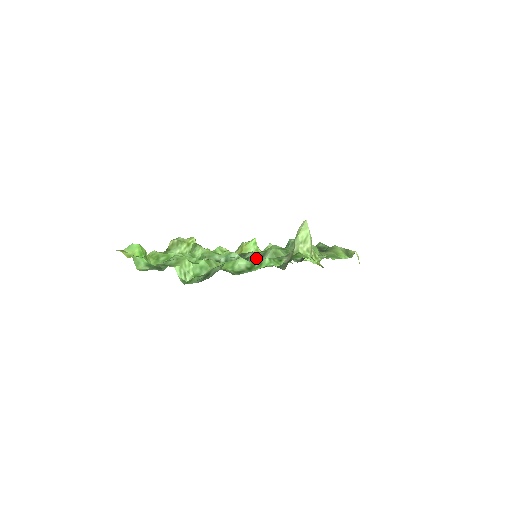
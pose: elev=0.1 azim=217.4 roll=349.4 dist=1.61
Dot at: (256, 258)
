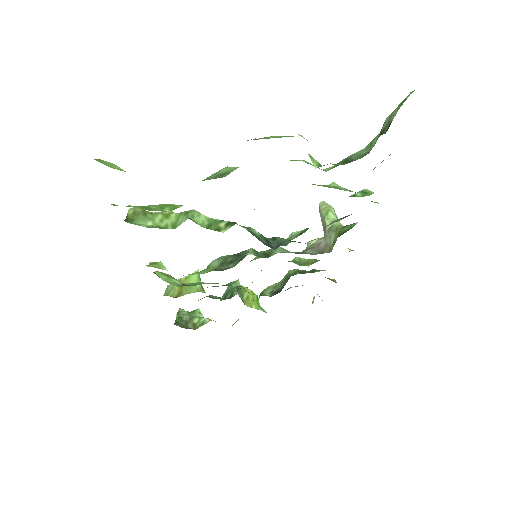
Dot at: occluded
